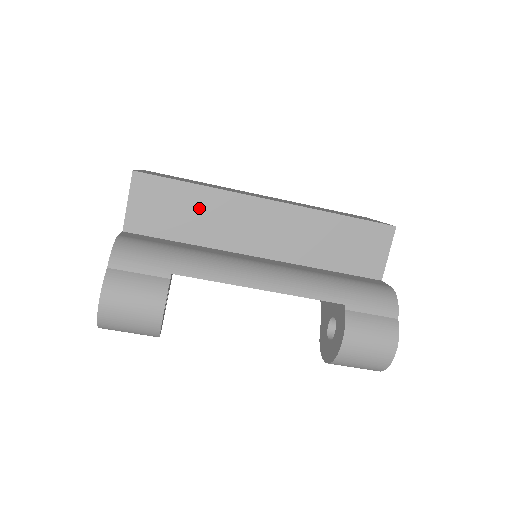
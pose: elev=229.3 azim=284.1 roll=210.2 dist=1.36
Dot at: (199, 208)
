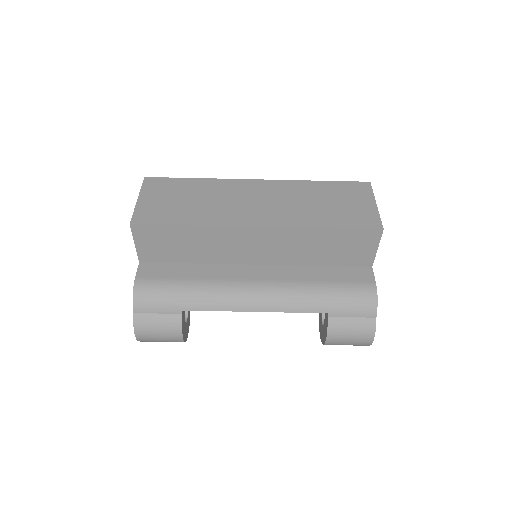
Dot at: (195, 241)
